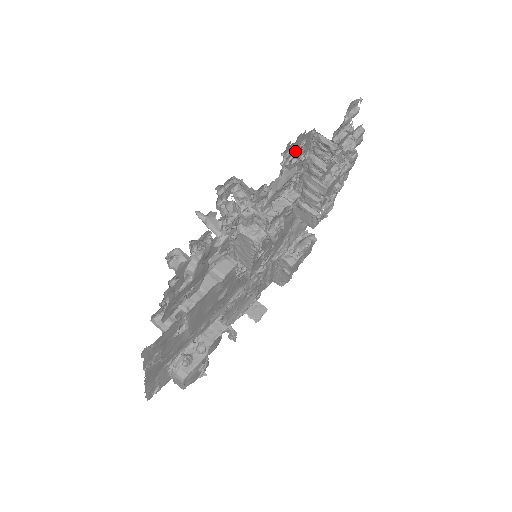
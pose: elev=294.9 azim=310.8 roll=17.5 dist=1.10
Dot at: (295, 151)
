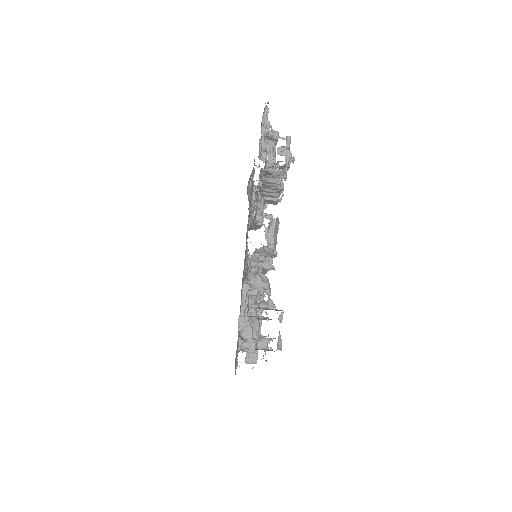
Dot at: occluded
